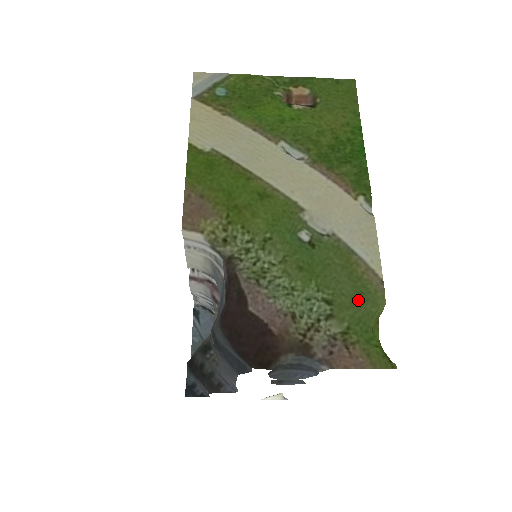
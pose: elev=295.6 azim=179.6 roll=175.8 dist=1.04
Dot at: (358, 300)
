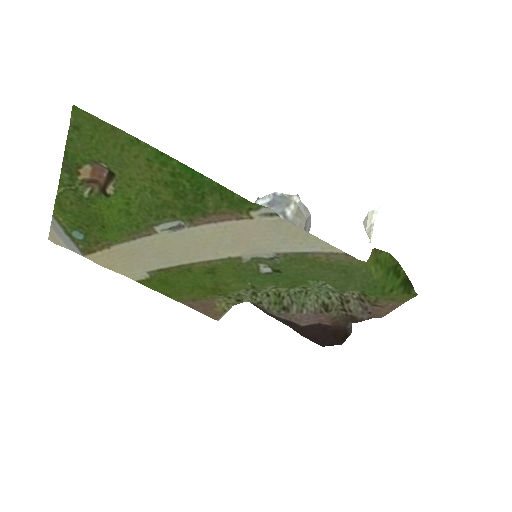
Dot at: (347, 276)
